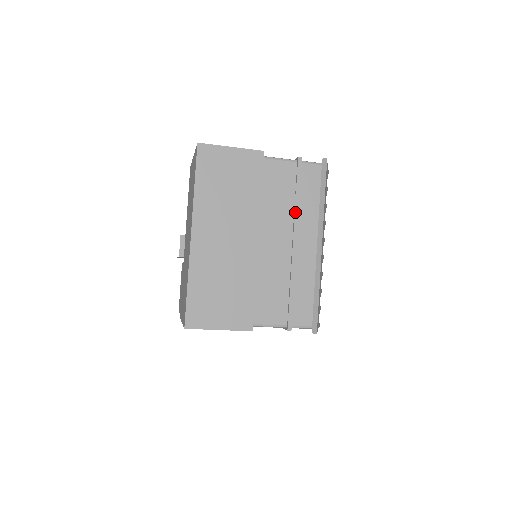
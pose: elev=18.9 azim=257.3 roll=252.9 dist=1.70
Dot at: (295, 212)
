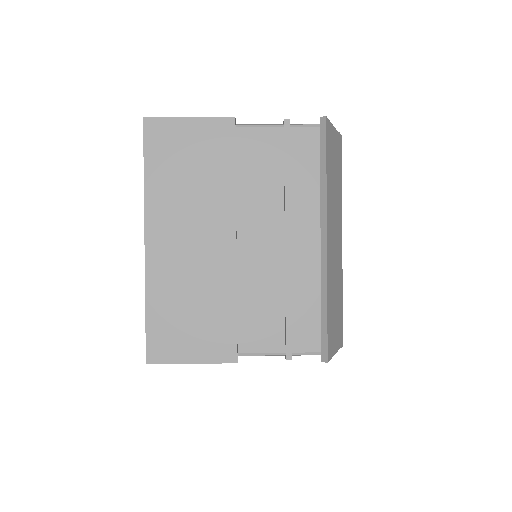
Dot at: (285, 197)
